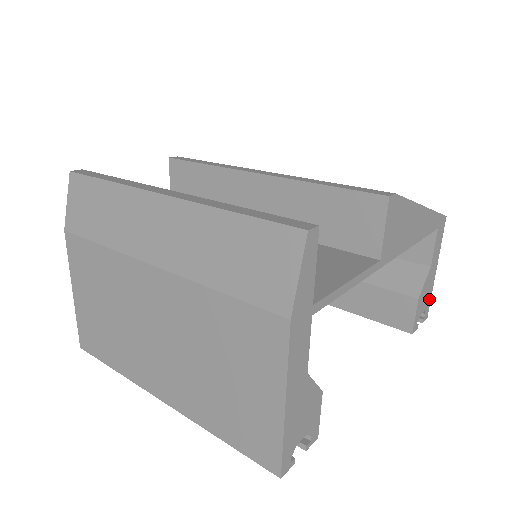
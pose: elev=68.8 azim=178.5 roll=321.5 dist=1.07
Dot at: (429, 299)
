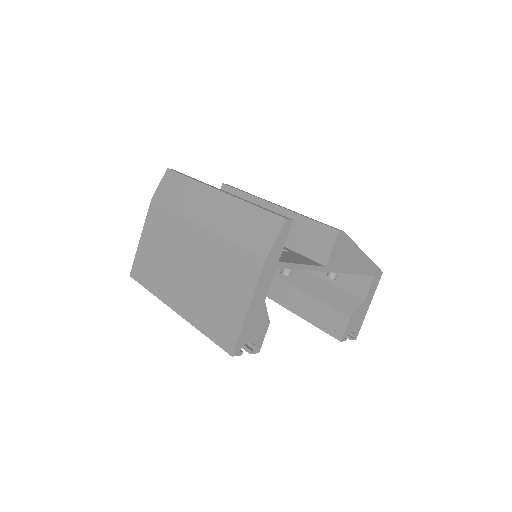
Dot at: (360, 326)
